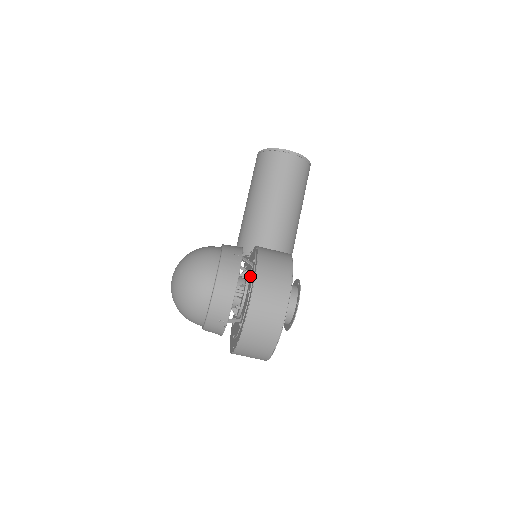
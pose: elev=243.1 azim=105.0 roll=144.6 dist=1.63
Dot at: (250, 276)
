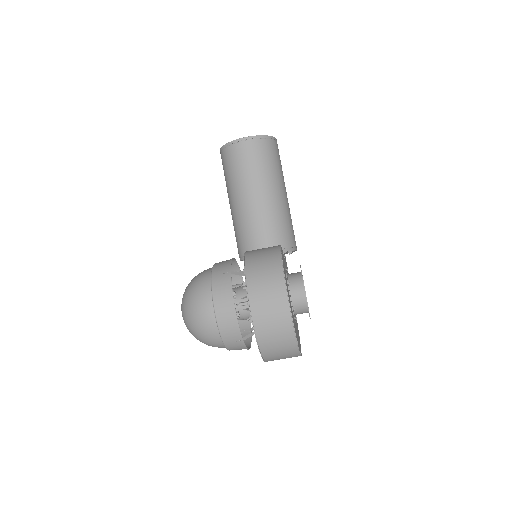
Dot at: occluded
